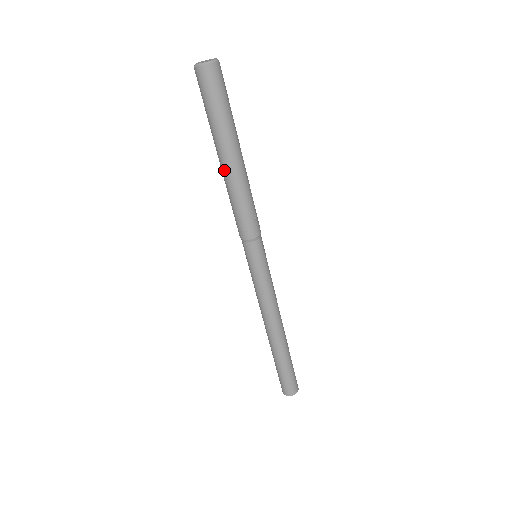
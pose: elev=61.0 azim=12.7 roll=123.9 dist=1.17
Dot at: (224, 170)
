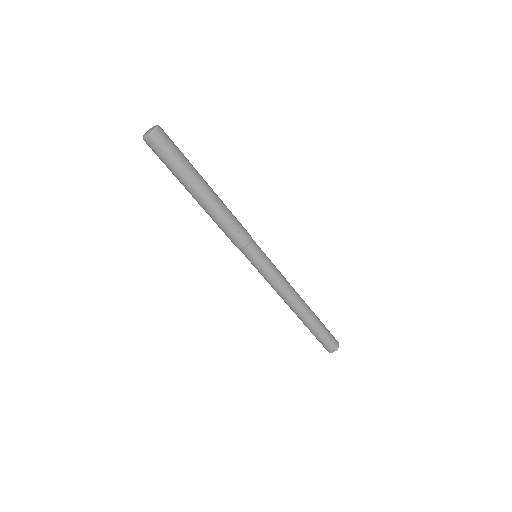
Dot at: (198, 203)
